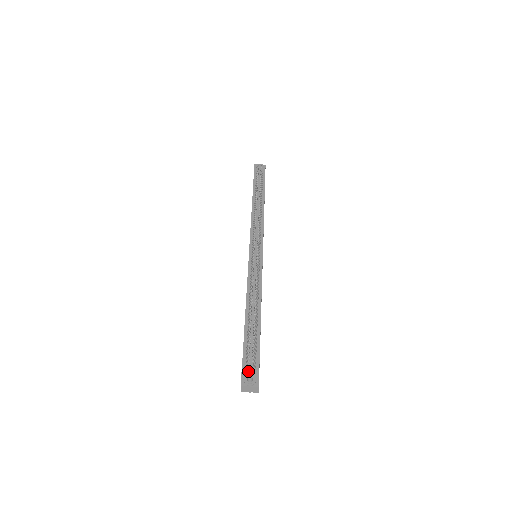
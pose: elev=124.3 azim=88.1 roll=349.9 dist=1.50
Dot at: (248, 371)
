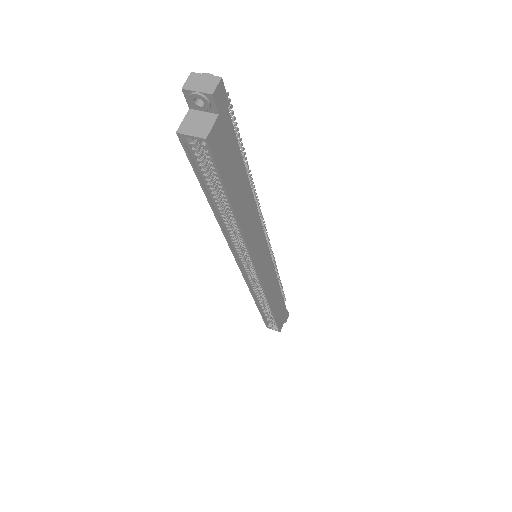
Dot at: occluded
